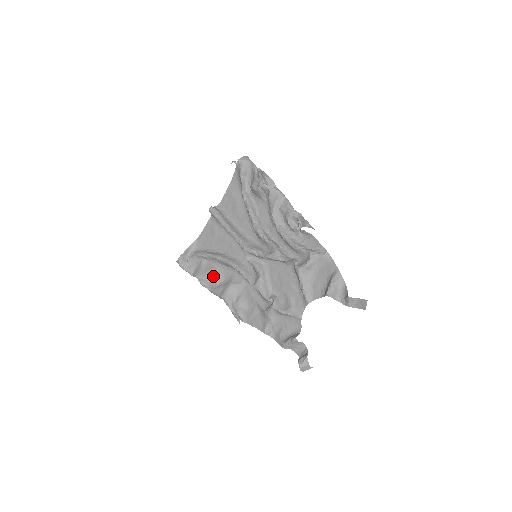
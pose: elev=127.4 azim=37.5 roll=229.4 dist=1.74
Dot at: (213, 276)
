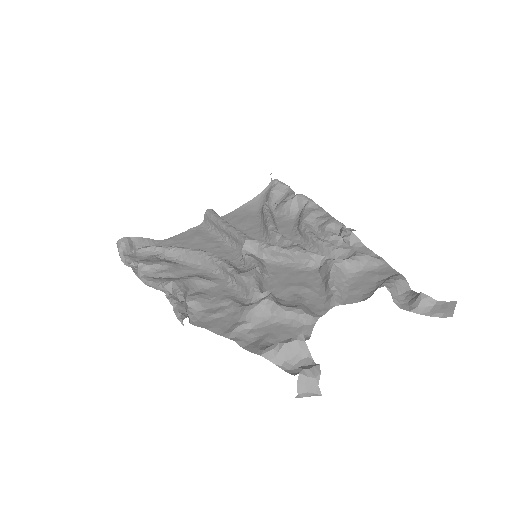
Dot at: (167, 268)
